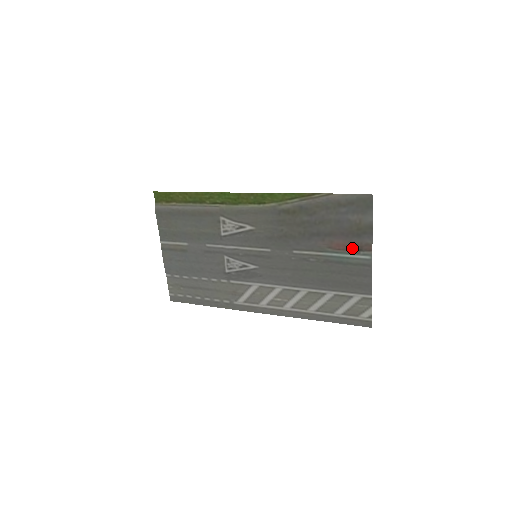
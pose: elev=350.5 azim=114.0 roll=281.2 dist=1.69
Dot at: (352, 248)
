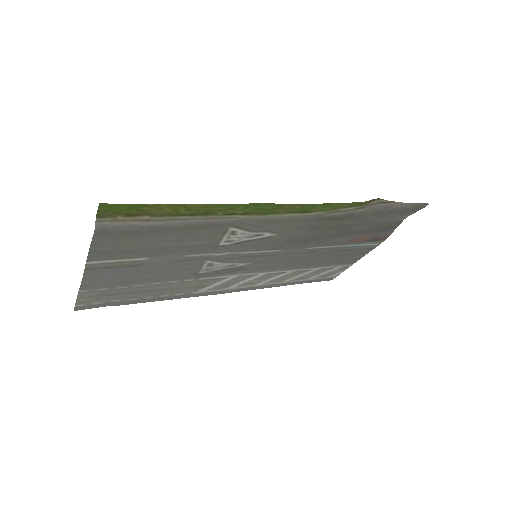
Dot at: (370, 240)
